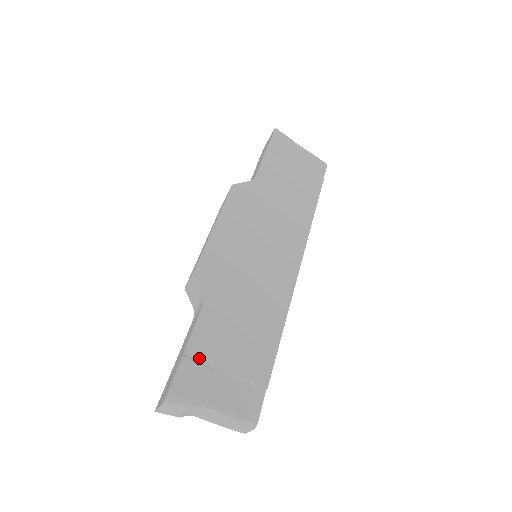
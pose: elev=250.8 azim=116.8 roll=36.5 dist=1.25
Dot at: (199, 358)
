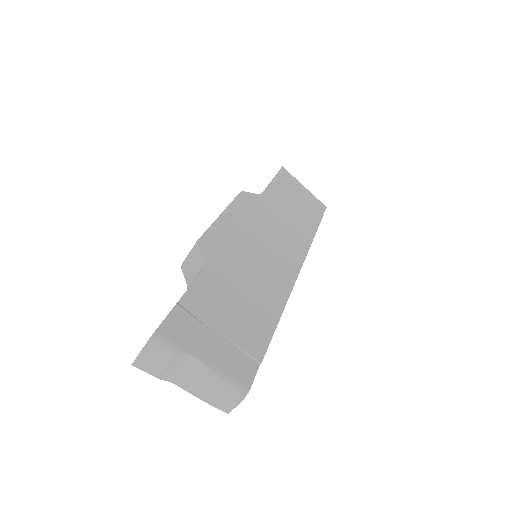
Dot at: (193, 312)
